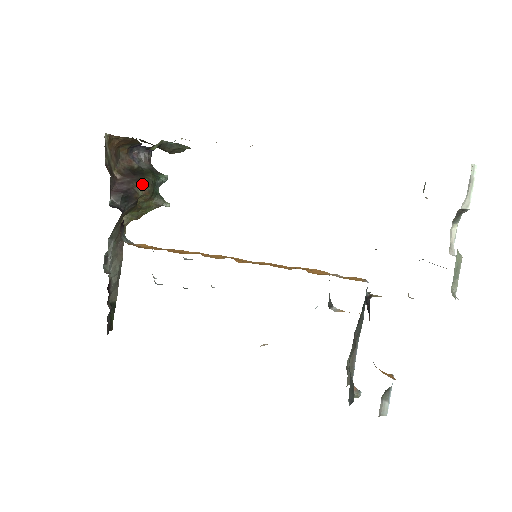
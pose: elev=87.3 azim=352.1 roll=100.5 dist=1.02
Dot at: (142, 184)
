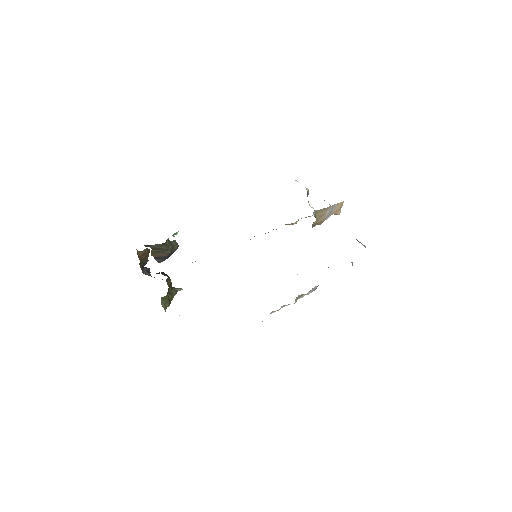
Dot at: occluded
